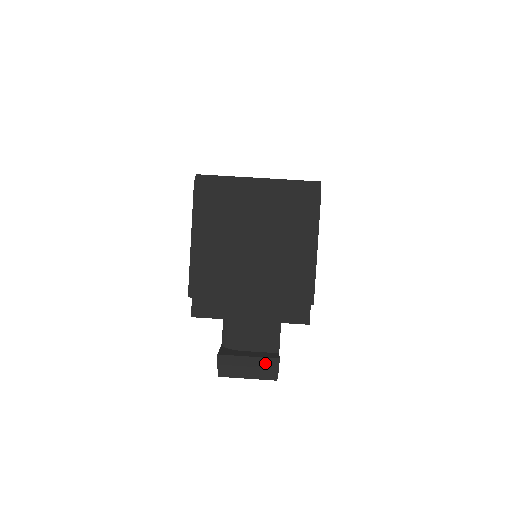
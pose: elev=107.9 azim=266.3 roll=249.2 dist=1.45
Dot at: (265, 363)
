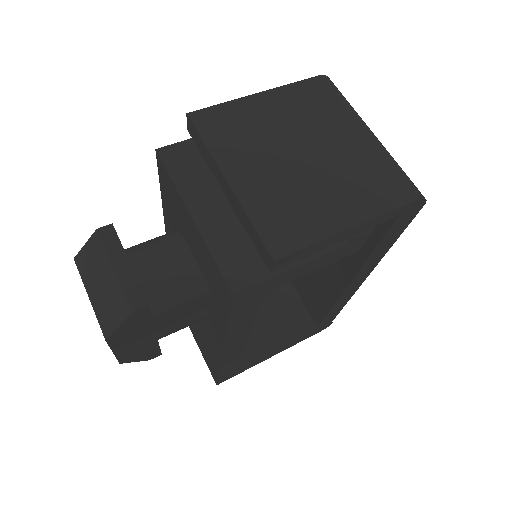
Dot at: (131, 289)
